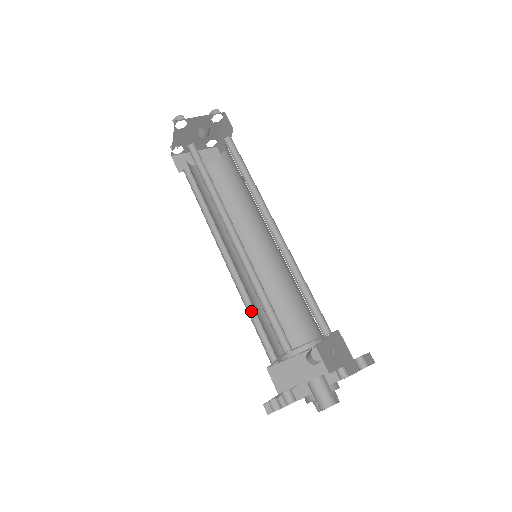
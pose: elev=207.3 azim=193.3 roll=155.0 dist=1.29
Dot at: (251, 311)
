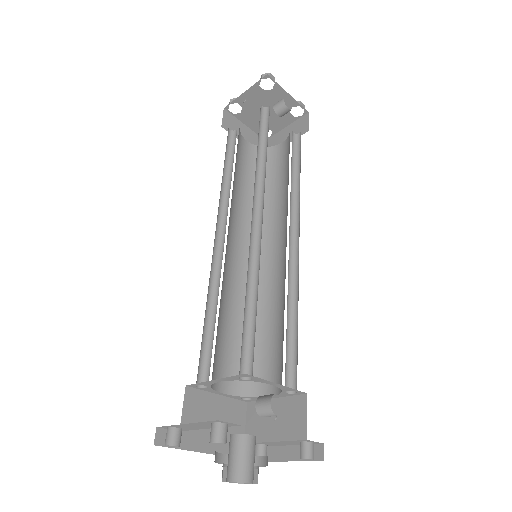
Dot at: (209, 309)
